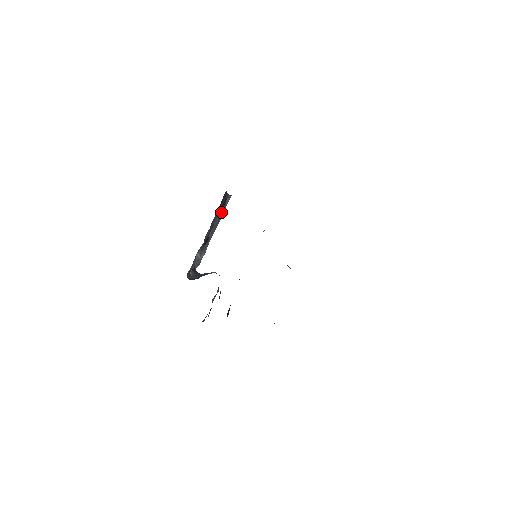
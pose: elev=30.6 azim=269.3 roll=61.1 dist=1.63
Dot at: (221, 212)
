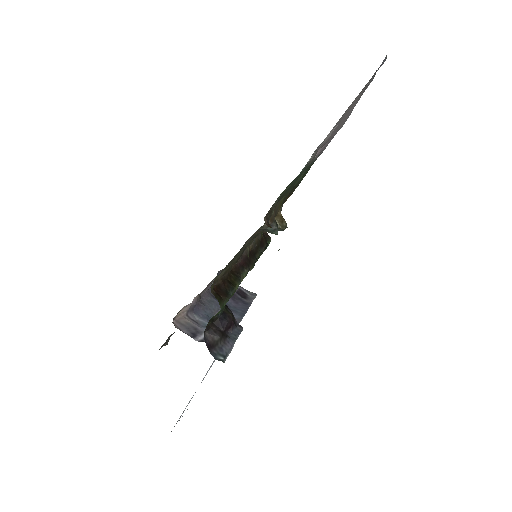
Dot at: (244, 304)
